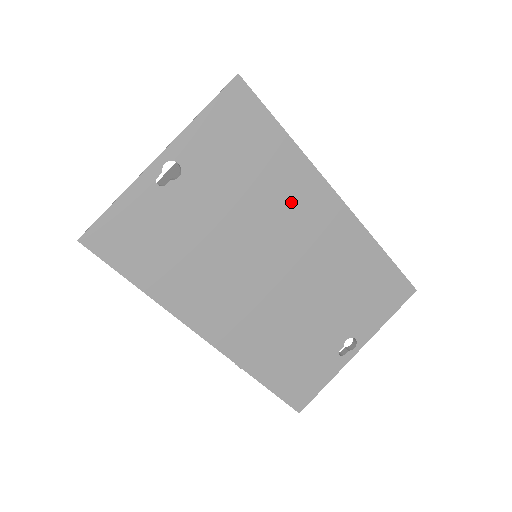
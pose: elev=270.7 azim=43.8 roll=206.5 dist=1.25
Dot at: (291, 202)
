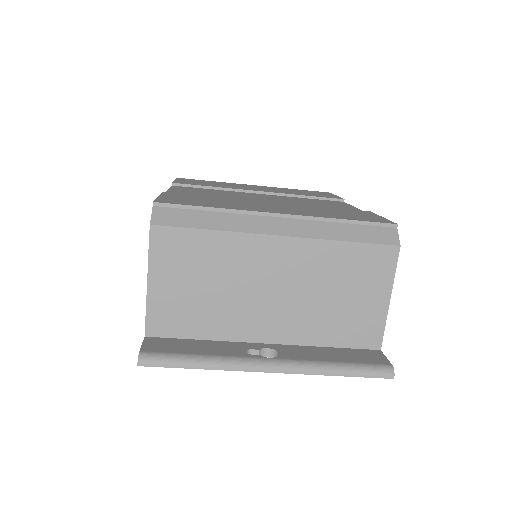
Dot at: occluded
